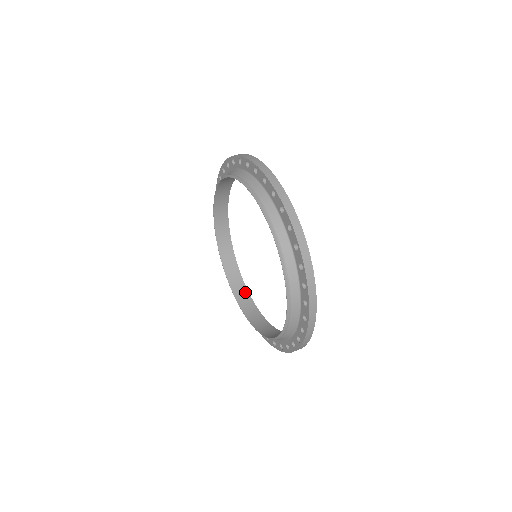
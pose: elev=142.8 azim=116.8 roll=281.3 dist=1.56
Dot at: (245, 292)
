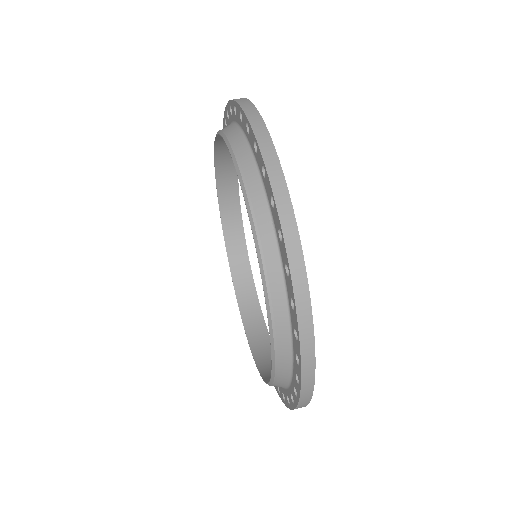
Dot at: (261, 324)
